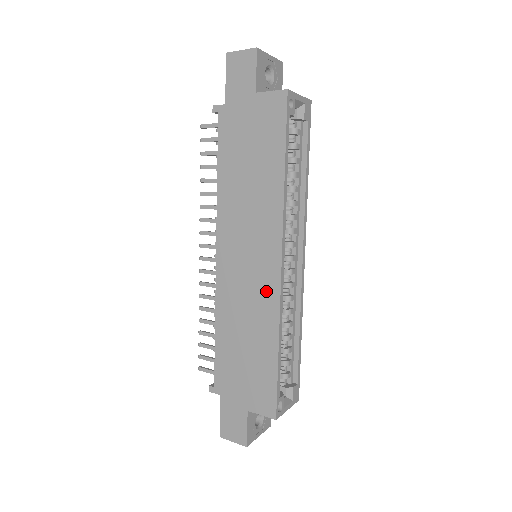
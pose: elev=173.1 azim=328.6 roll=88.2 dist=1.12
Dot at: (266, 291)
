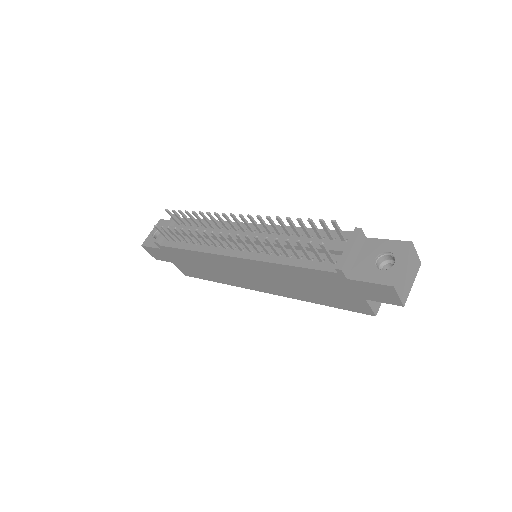
Dot at: (241, 282)
